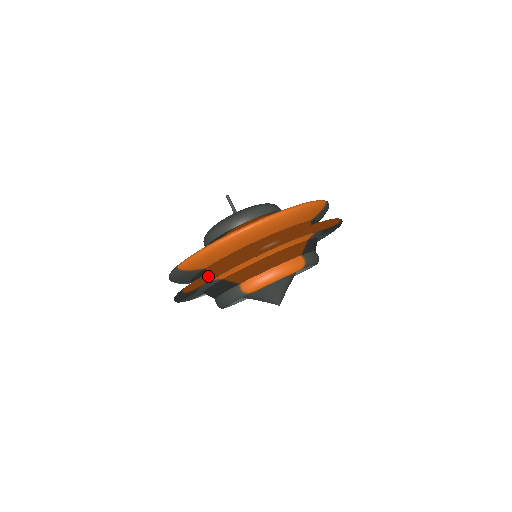
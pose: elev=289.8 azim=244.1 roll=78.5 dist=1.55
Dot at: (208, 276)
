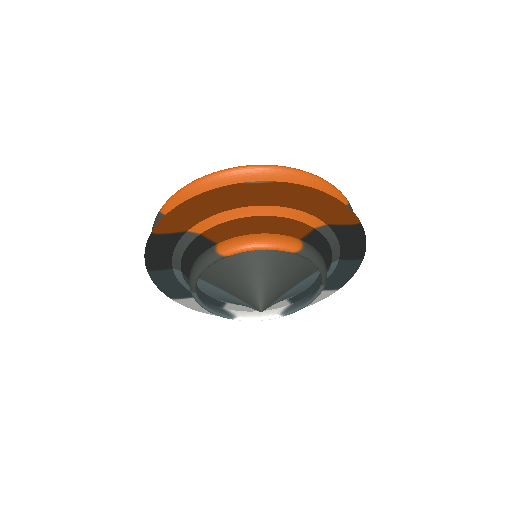
Dot at: (181, 204)
